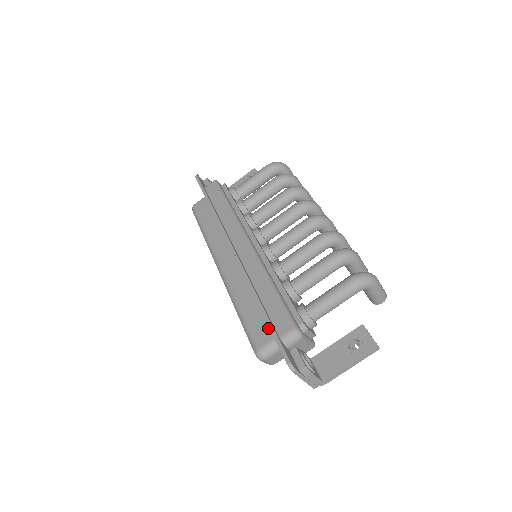
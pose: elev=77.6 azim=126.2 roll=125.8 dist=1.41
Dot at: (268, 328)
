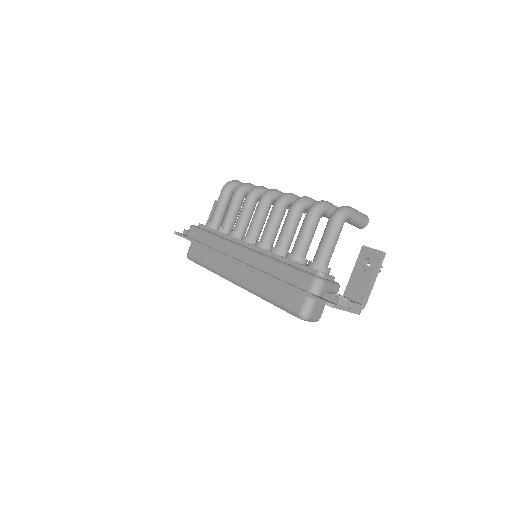
Dot at: (296, 293)
